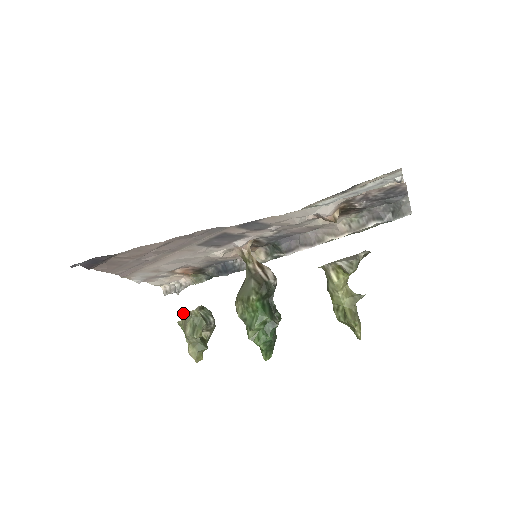
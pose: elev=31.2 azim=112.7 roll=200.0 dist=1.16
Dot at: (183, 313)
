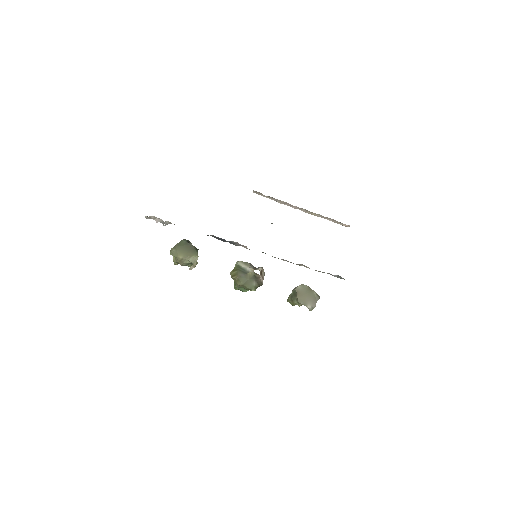
Dot at: (190, 268)
